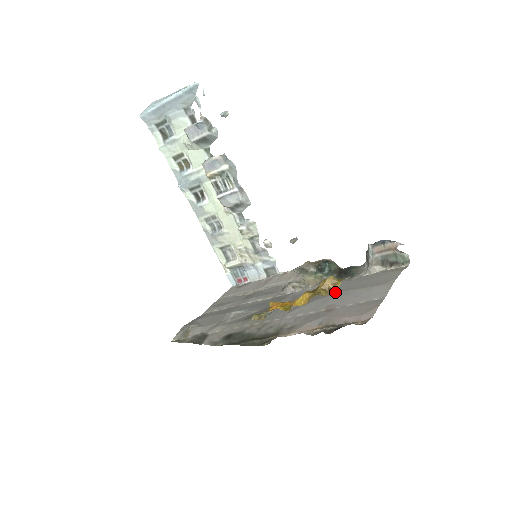
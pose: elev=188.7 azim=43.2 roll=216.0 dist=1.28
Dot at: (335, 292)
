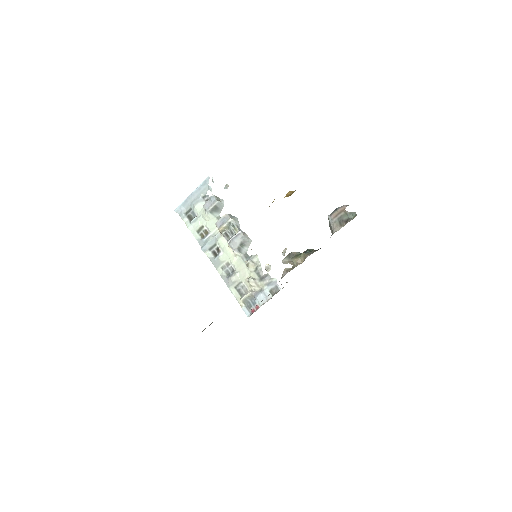
Dot at: occluded
